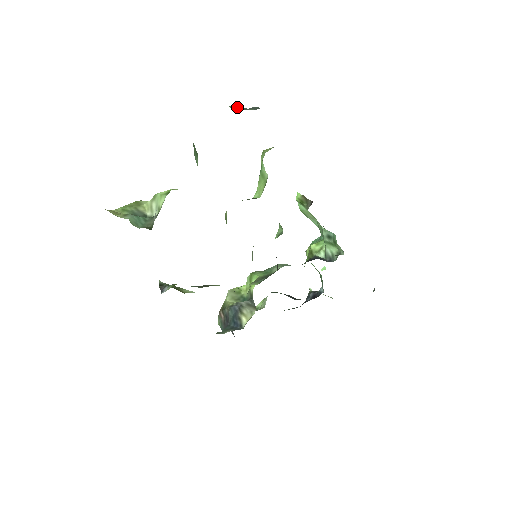
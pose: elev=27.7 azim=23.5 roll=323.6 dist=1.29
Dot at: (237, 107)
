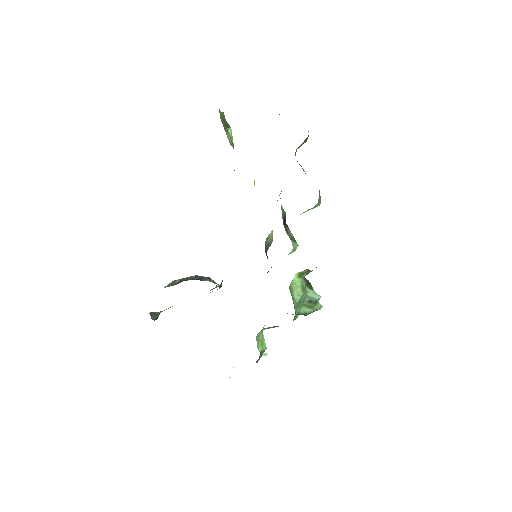
Dot at: occluded
